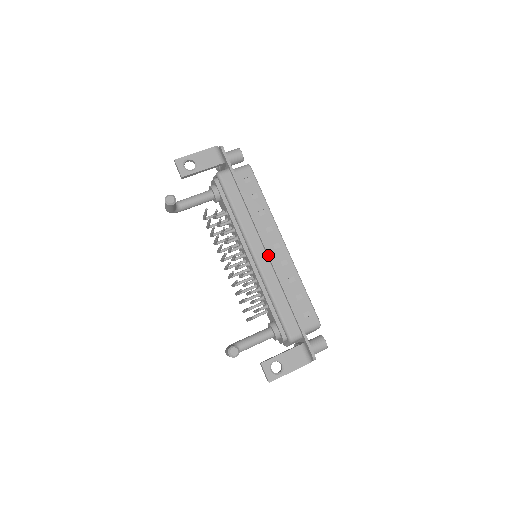
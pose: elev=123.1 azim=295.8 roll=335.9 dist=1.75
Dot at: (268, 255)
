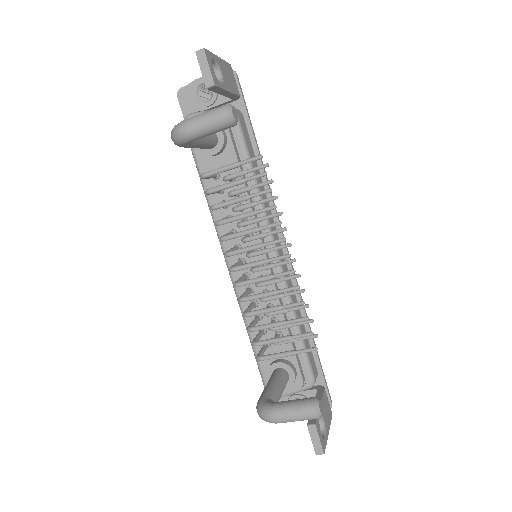
Dot at: occluded
